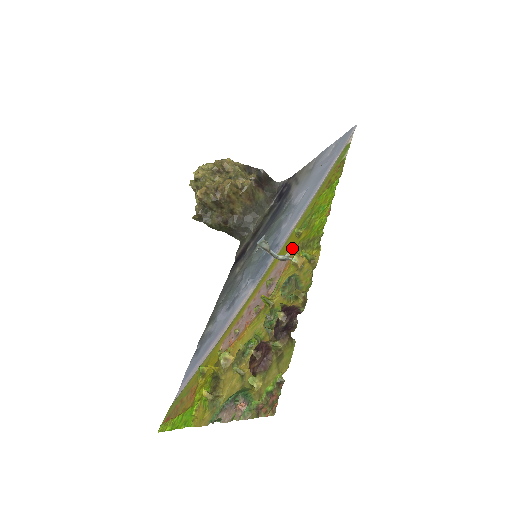
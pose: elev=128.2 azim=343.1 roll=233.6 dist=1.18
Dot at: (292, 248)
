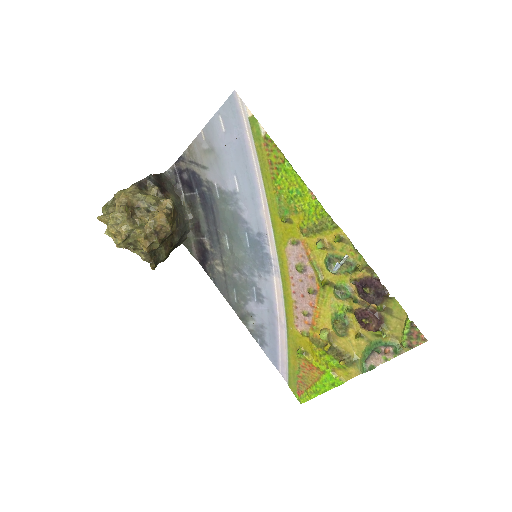
Dot at: (293, 234)
